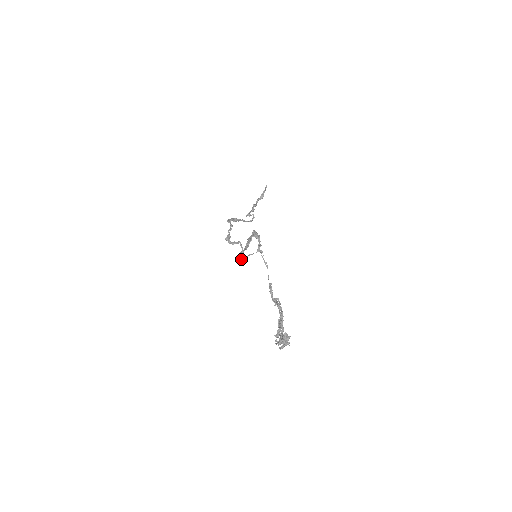
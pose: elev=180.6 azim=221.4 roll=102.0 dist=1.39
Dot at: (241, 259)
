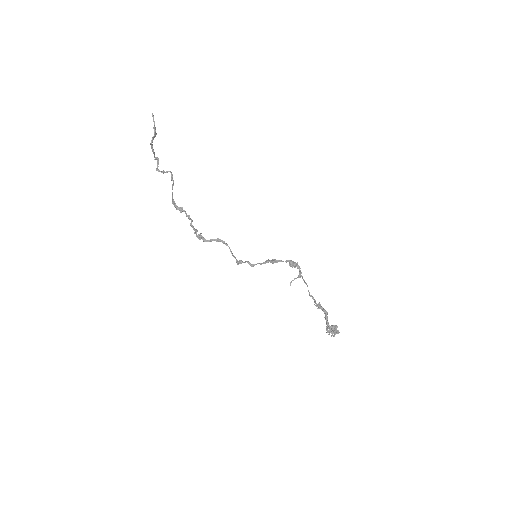
Dot at: (241, 263)
